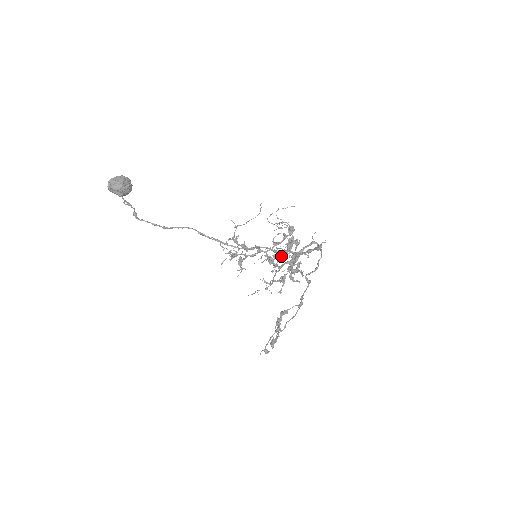
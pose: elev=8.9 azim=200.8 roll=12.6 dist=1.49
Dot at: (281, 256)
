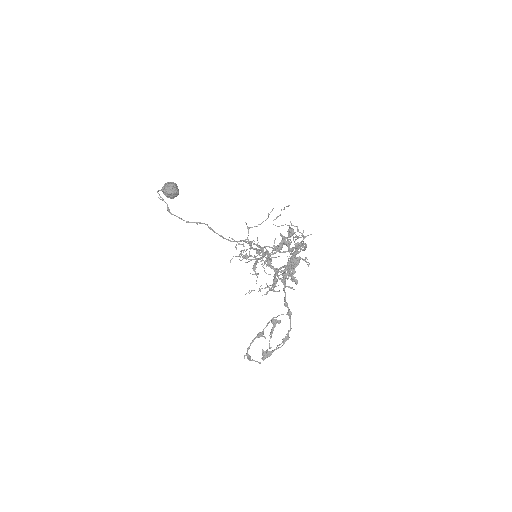
Dot at: (261, 251)
